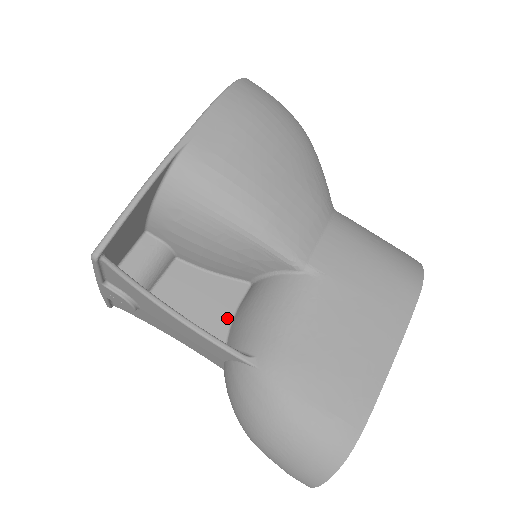
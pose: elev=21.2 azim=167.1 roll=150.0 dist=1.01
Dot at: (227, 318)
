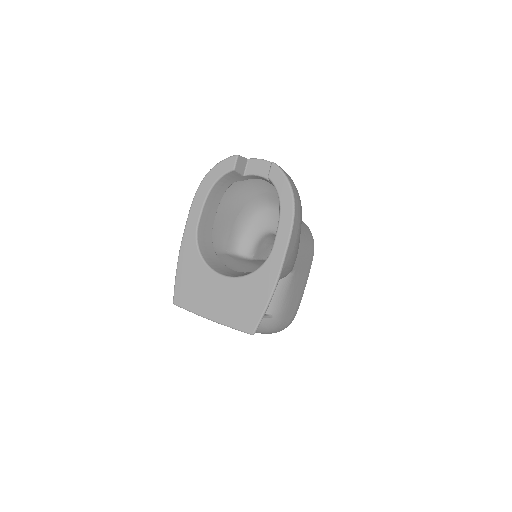
Dot at: occluded
